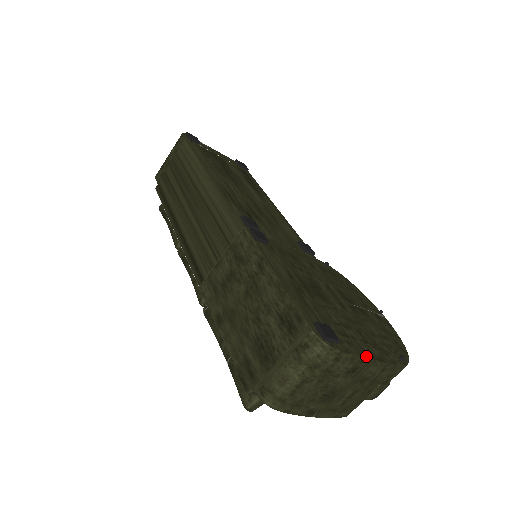
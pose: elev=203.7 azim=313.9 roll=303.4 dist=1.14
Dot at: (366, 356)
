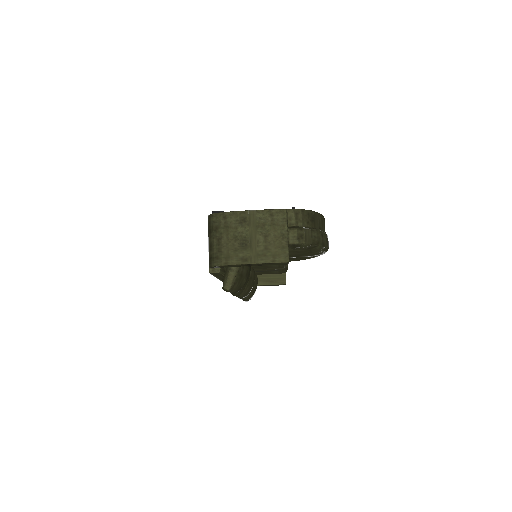
Dot at: (247, 211)
